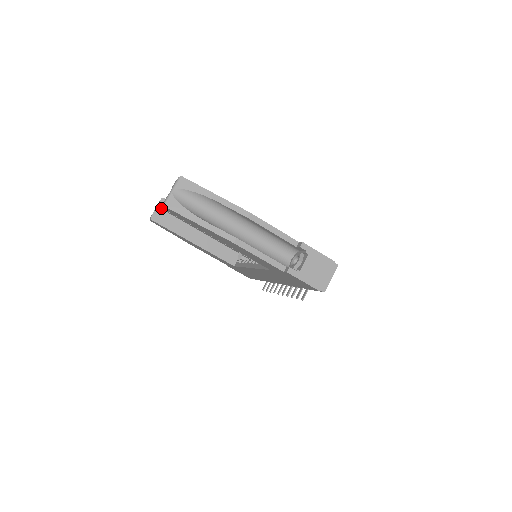
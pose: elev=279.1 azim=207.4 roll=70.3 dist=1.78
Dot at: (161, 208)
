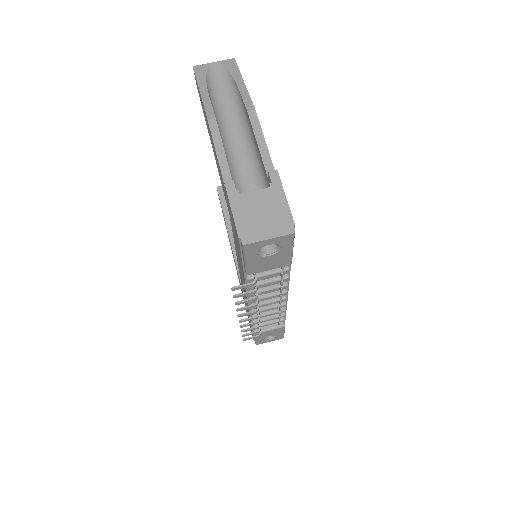
Dot at: occluded
